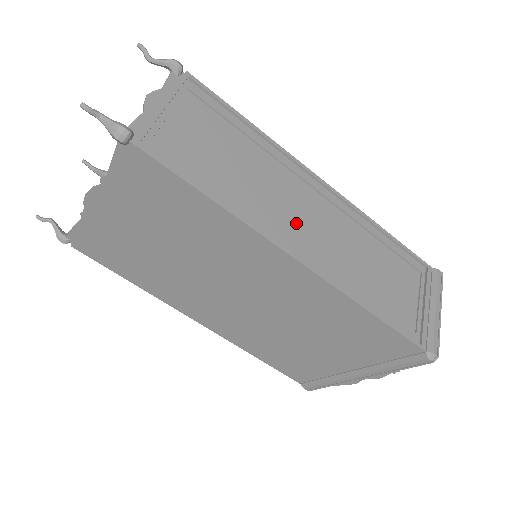
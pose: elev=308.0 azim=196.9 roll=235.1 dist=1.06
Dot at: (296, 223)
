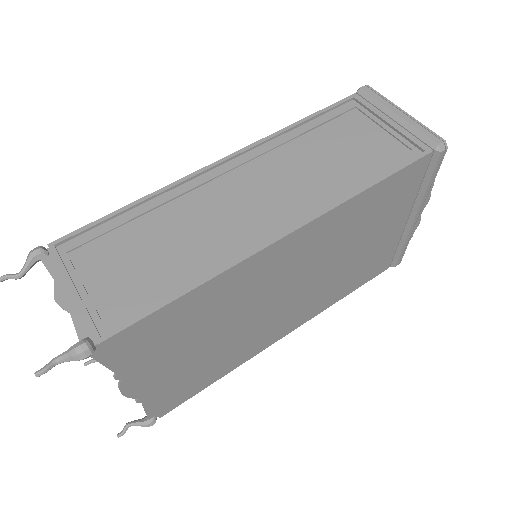
Dot at: (249, 214)
